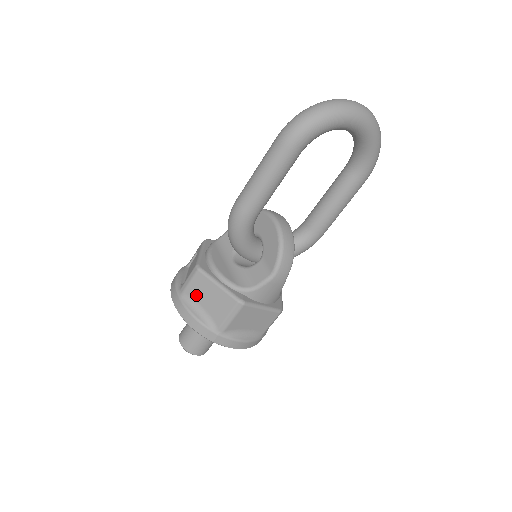
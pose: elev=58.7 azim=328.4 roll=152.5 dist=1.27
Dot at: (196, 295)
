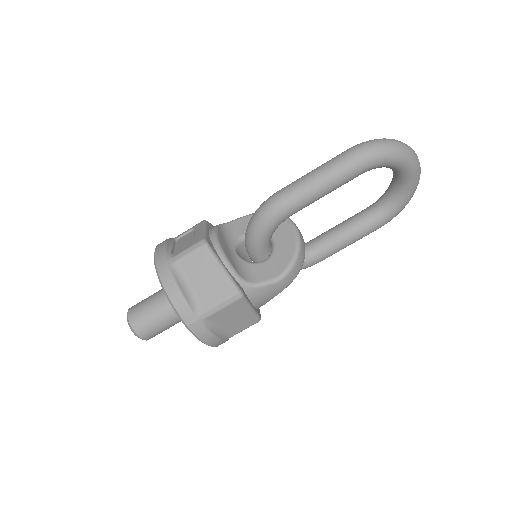
Dot at: (190, 270)
